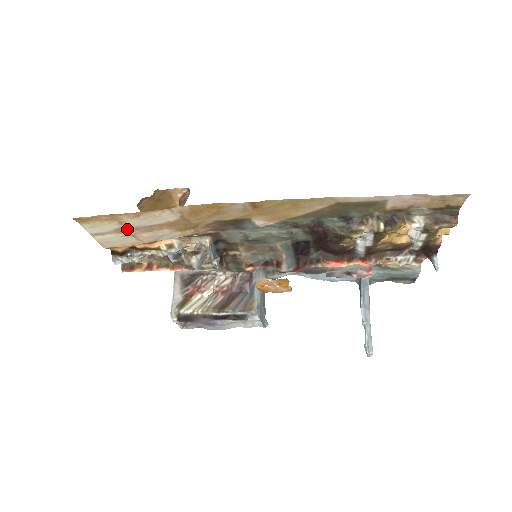
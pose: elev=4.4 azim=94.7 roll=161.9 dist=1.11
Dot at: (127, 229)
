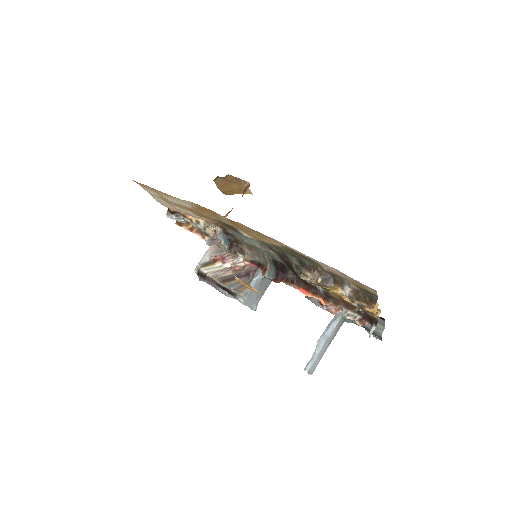
Dot at: (166, 200)
